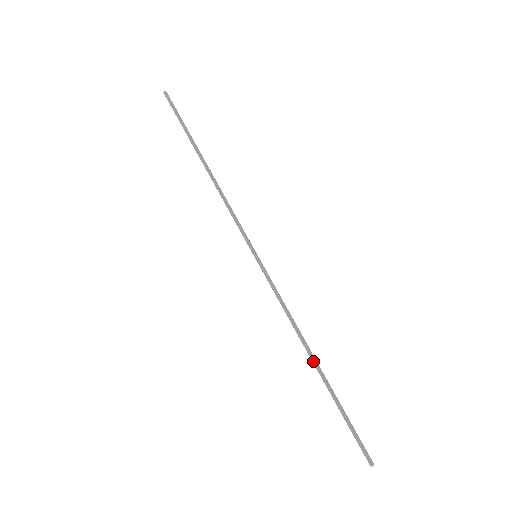
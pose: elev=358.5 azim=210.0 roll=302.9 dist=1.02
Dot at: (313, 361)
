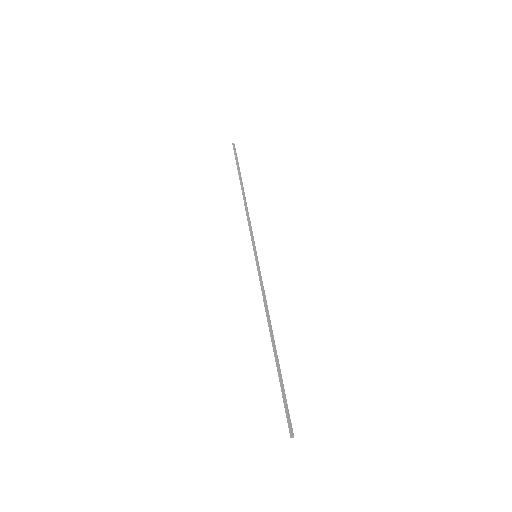
Dot at: (272, 340)
